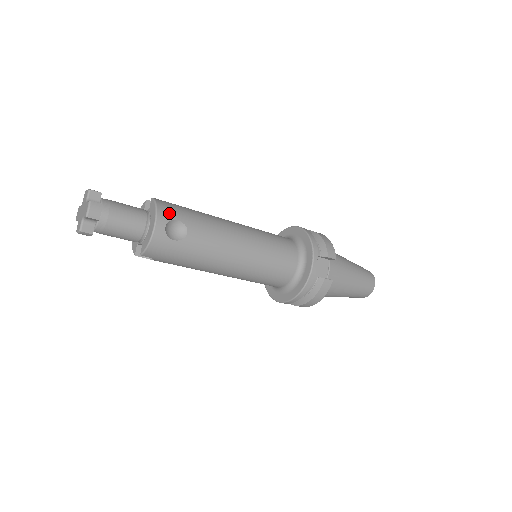
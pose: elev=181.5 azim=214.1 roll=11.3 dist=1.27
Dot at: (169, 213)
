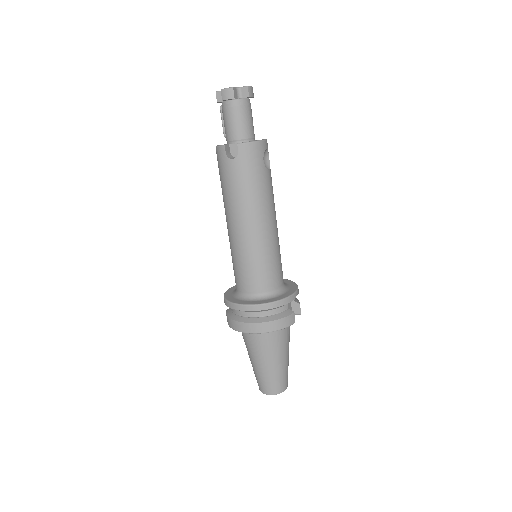
Dot at: occluded
